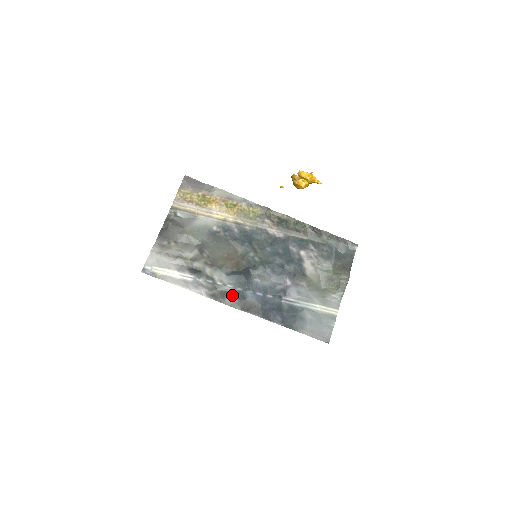
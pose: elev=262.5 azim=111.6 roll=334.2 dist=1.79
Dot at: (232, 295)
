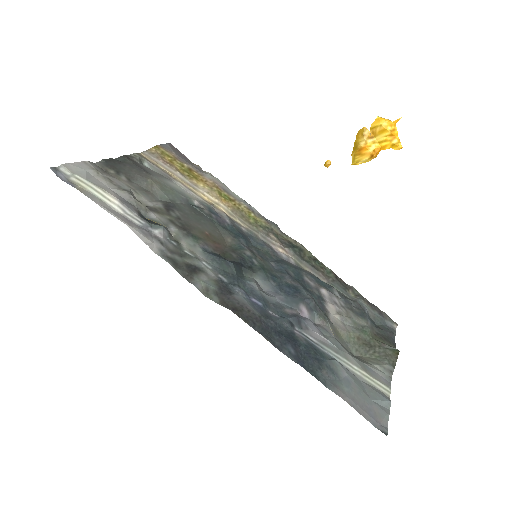
Dot at: (208, 278)
